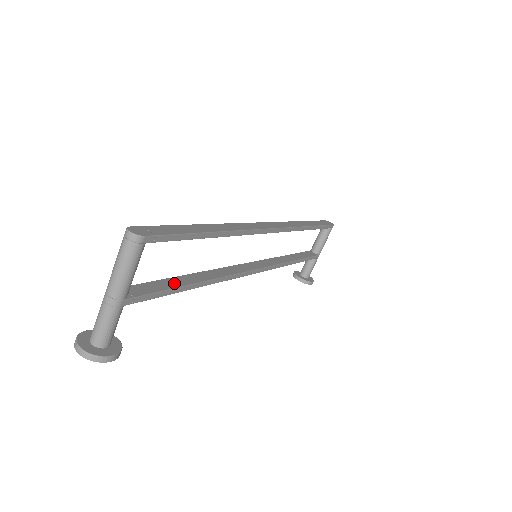
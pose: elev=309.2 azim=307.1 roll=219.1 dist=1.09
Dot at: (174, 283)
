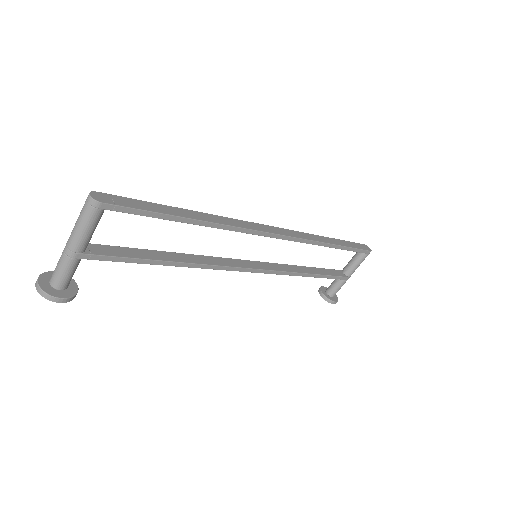
Dot at: (145, 255)
